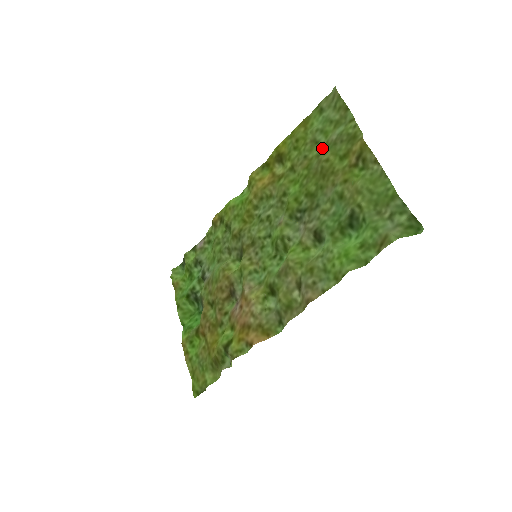
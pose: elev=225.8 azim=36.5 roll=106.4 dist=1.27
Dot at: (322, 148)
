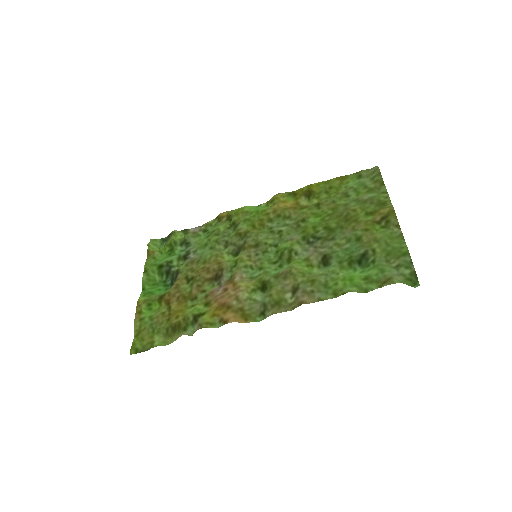
Dot at: (351, 201)
